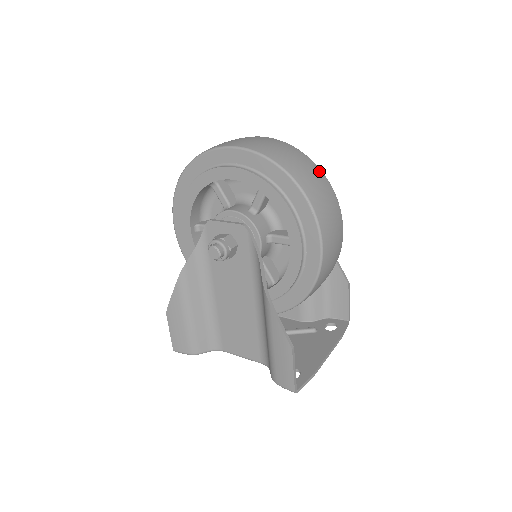
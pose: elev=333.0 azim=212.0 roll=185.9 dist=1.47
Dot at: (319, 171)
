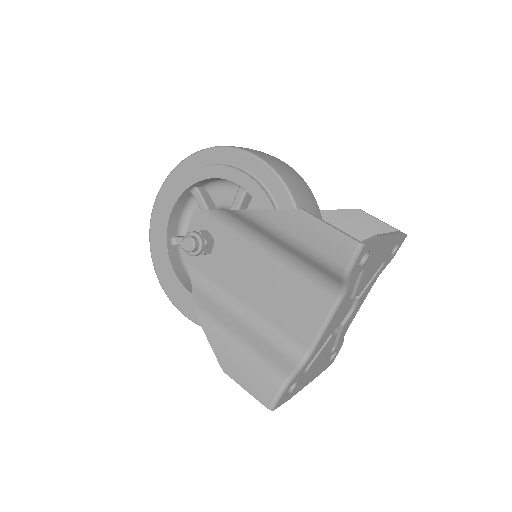
Dot at: occluded
